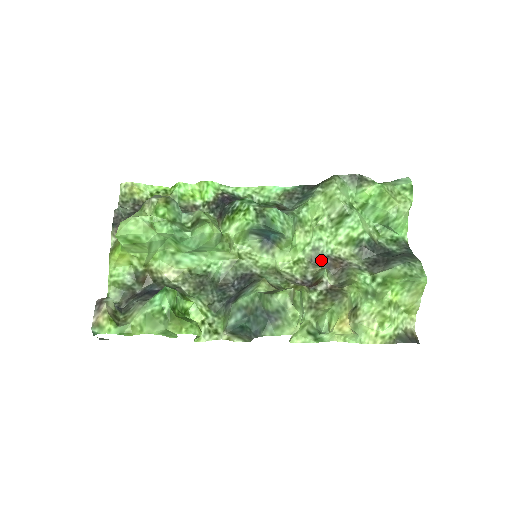
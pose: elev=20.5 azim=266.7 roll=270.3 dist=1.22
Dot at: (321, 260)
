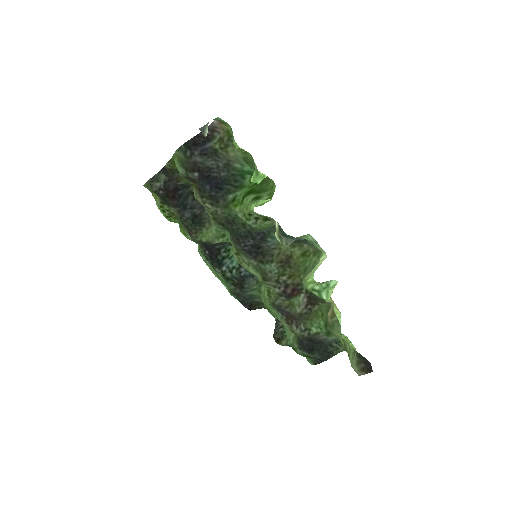
Dot at: (280, 310)
